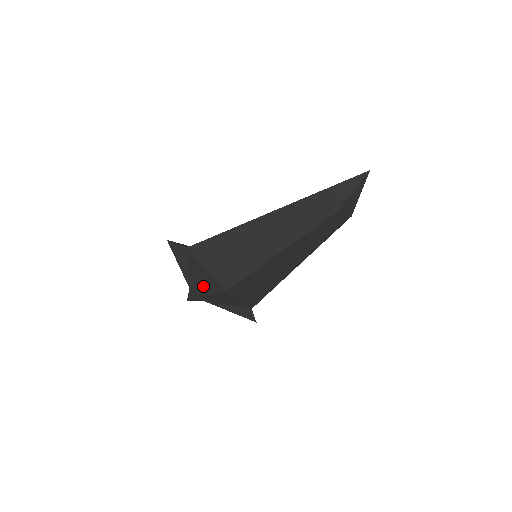
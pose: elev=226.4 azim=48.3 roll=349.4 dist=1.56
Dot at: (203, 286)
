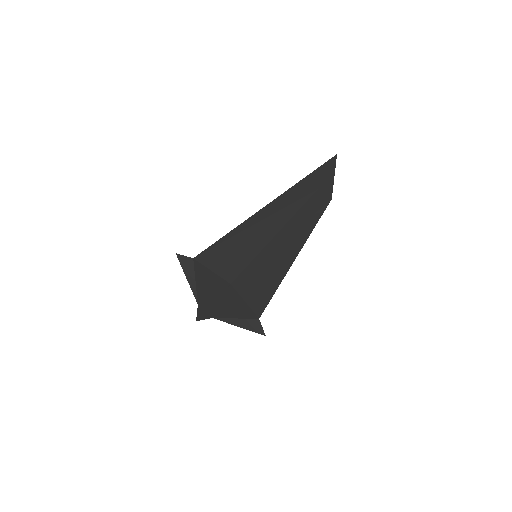
Dot at: (210, 293)
